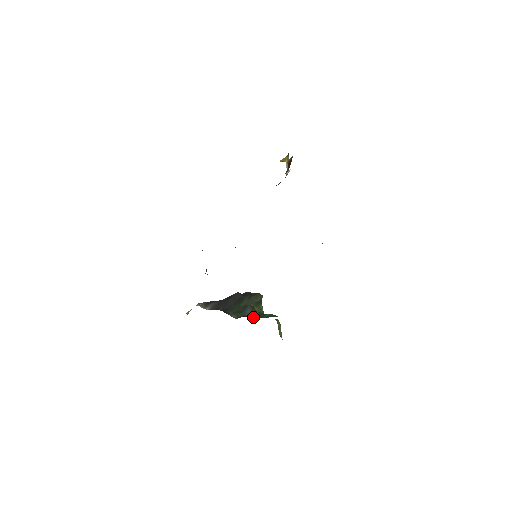
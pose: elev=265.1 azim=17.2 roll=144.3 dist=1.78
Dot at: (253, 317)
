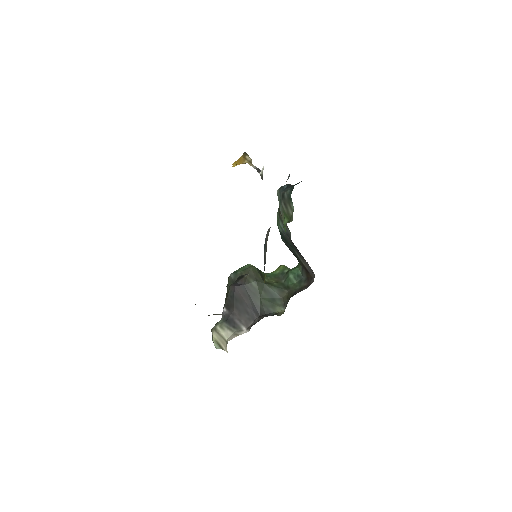
Dot at: (286, 291)
